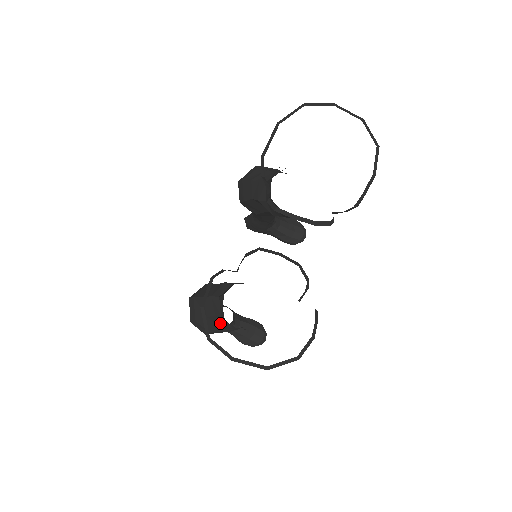
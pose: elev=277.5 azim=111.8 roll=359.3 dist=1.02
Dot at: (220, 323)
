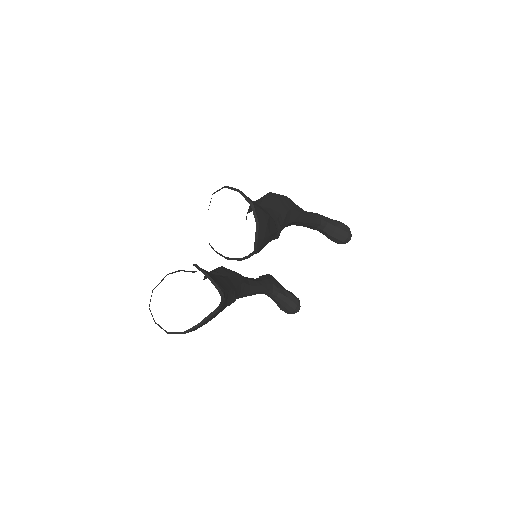
Dot at: occluded
